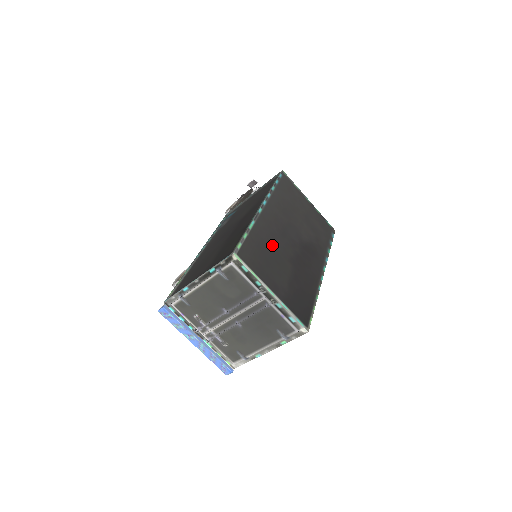
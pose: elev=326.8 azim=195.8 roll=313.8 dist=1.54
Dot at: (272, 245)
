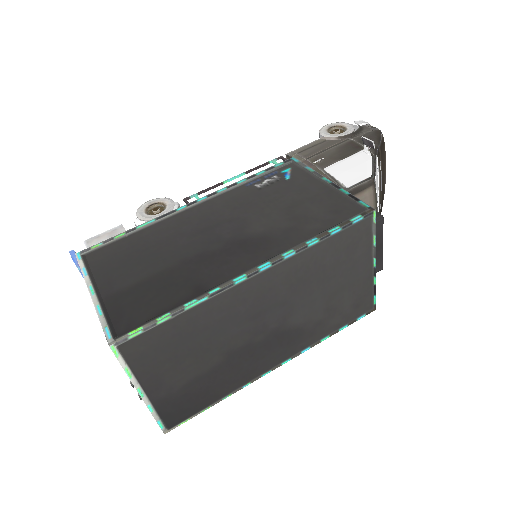
Dot at: (211, 332)
